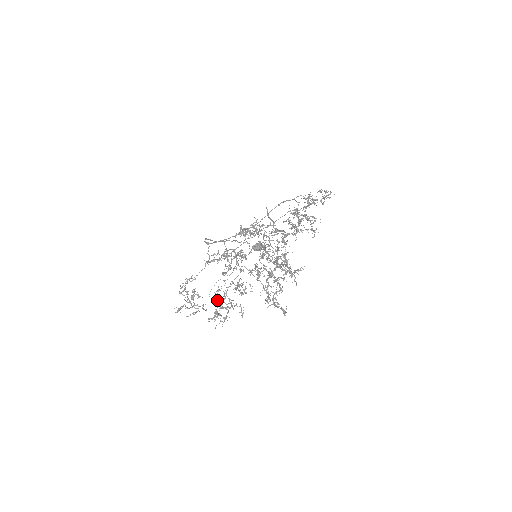
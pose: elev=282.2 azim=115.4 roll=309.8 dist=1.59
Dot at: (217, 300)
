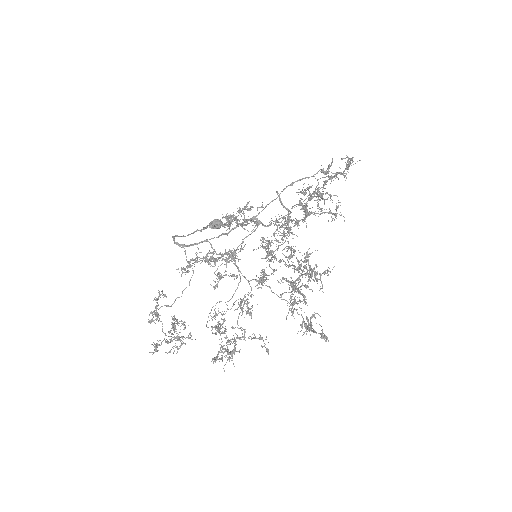
Dot at: occluded
